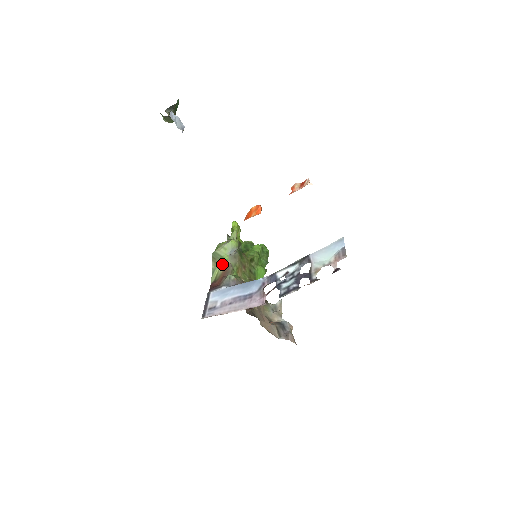
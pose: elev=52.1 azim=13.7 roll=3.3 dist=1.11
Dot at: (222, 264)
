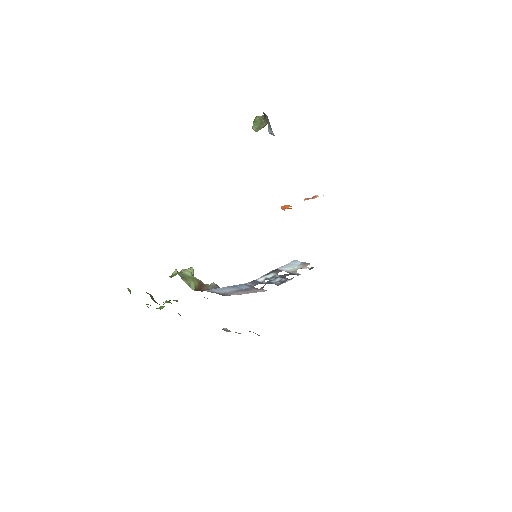
Dot at: (195, 280)
